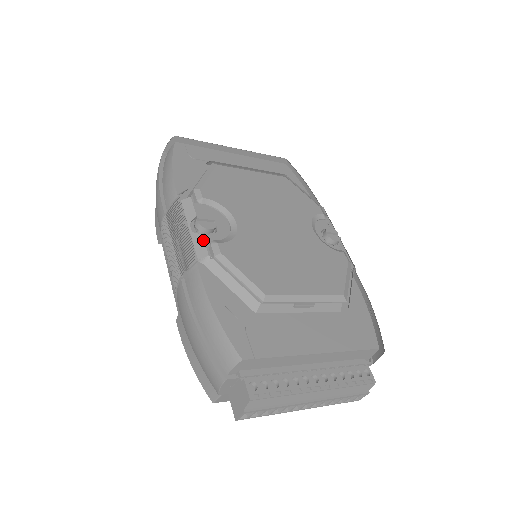
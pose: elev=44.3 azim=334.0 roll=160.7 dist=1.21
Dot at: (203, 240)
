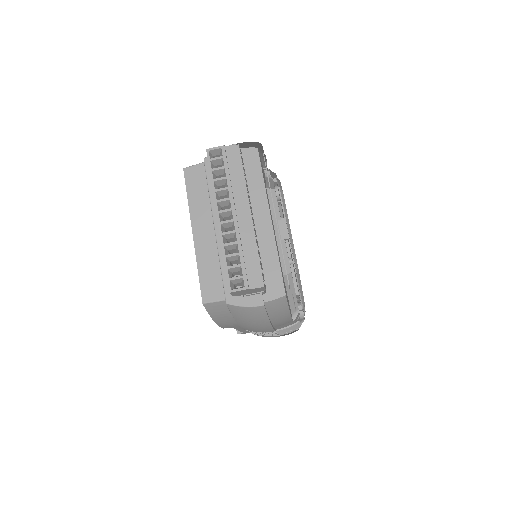
Dot at: occluded
